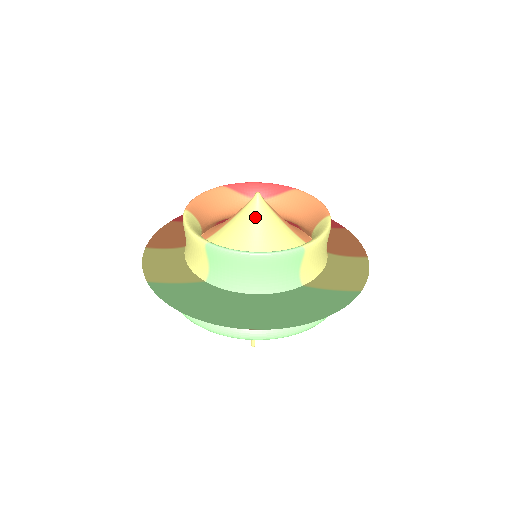
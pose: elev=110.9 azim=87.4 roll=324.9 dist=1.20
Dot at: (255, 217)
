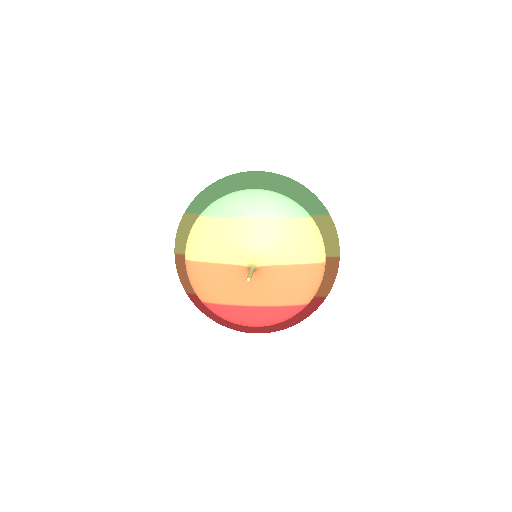
Dot at: occluded
